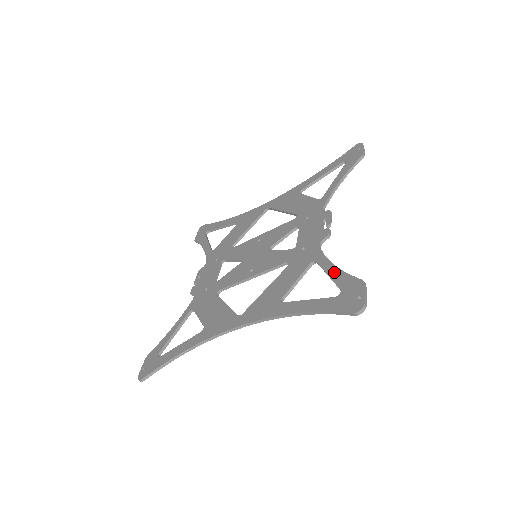
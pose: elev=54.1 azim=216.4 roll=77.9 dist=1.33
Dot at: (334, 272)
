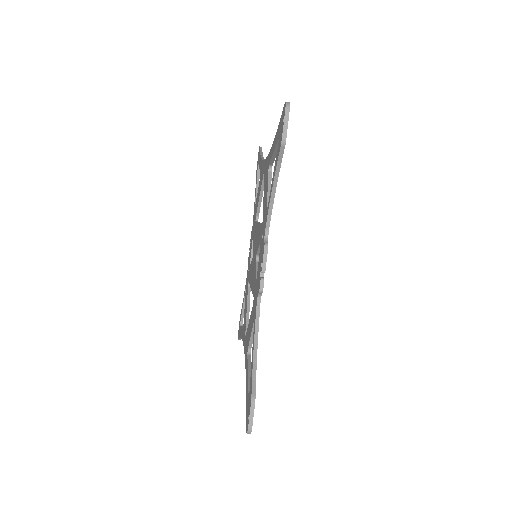
Dot at: (252, 359)
